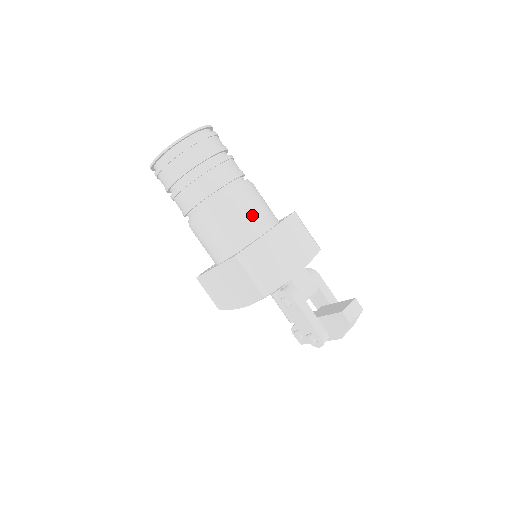
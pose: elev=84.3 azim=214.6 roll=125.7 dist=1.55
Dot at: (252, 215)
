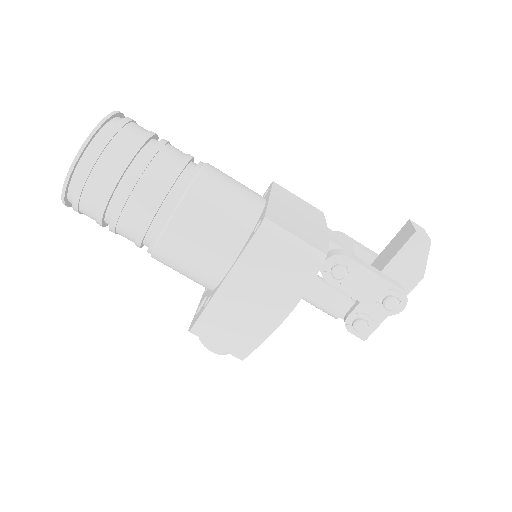
Dot at: (239, 187)
